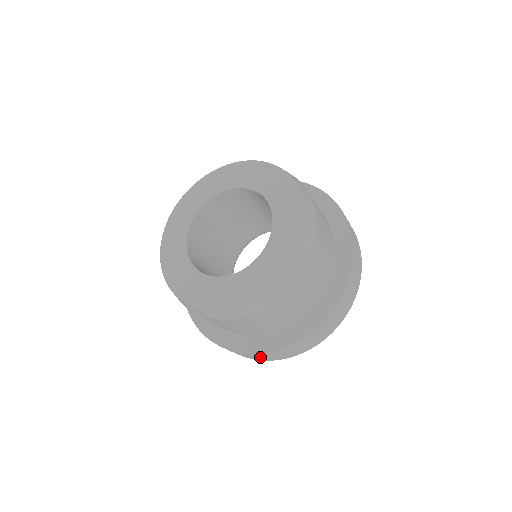
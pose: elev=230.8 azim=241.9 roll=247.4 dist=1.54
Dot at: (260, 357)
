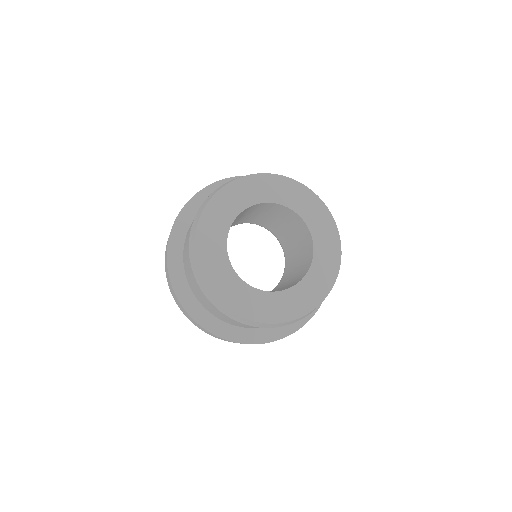
Dot at: (215, 336)
